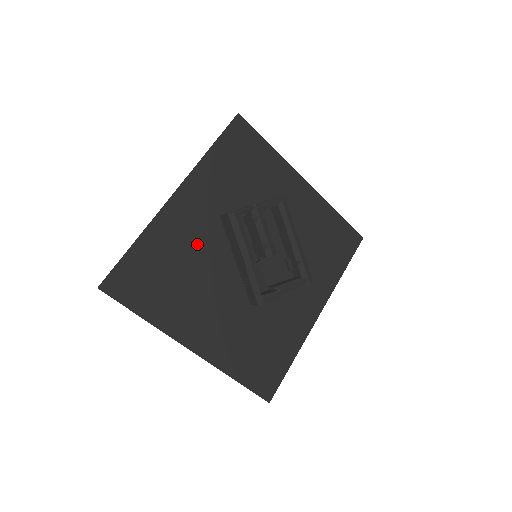
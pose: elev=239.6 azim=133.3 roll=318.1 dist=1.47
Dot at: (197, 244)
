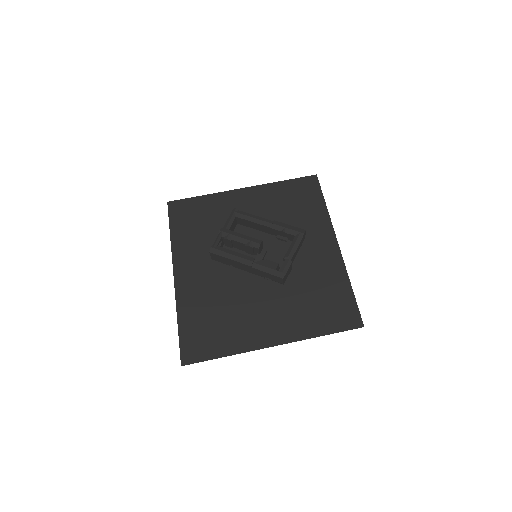
Dot at: (214, 287)
